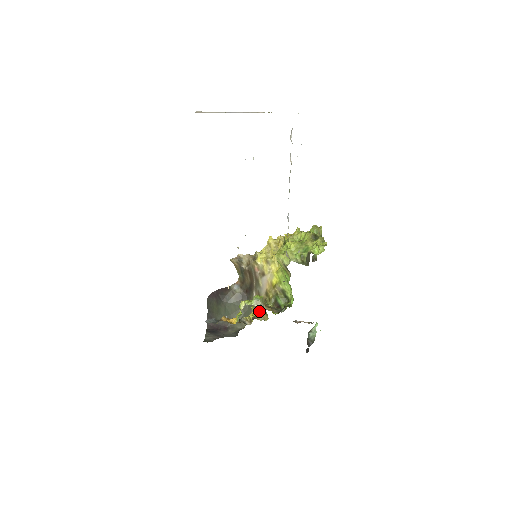
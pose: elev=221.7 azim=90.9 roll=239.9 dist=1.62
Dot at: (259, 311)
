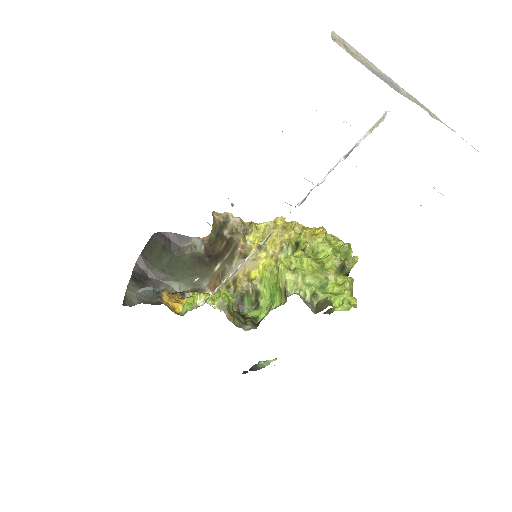
Dot at: (212, 288)
